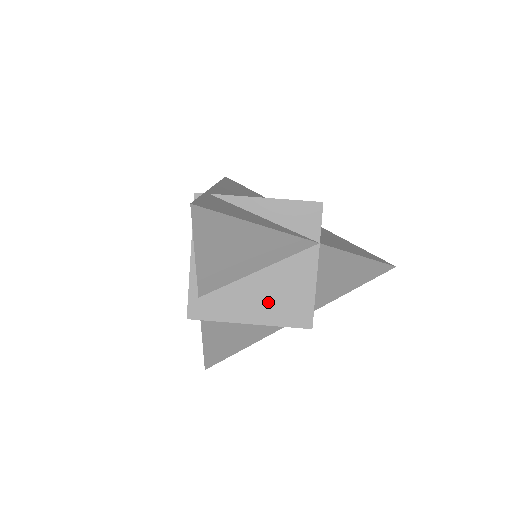
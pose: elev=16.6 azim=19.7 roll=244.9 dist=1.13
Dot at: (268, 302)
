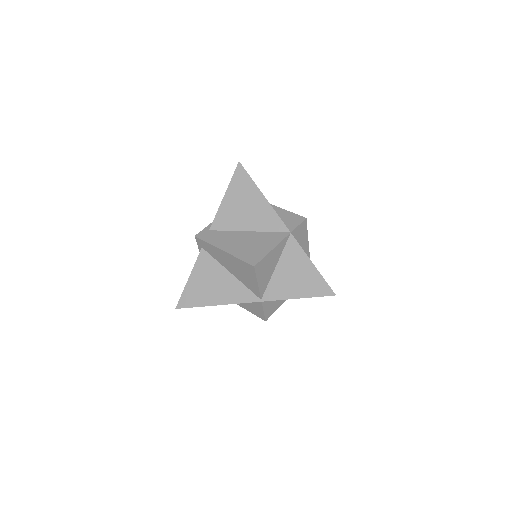
Dot at: (242, 245)
